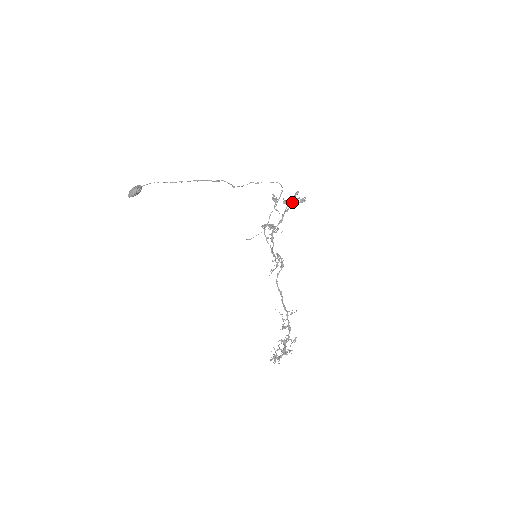
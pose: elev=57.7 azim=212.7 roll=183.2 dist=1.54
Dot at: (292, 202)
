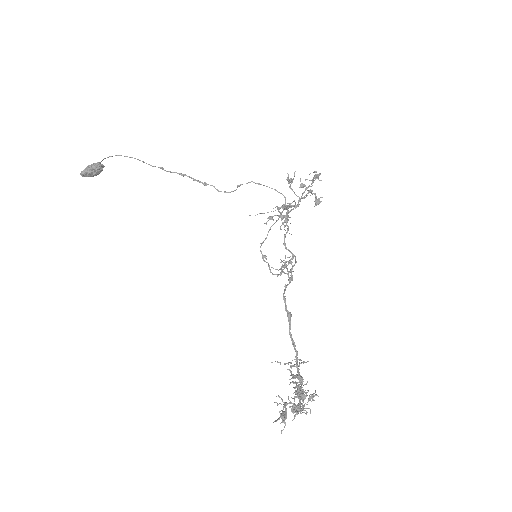
Dot at: (316, 174)
